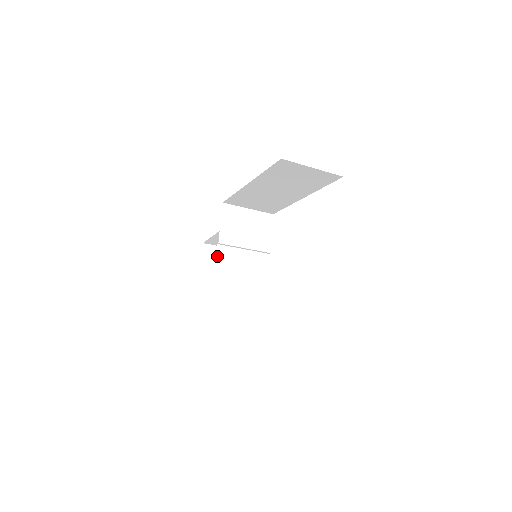
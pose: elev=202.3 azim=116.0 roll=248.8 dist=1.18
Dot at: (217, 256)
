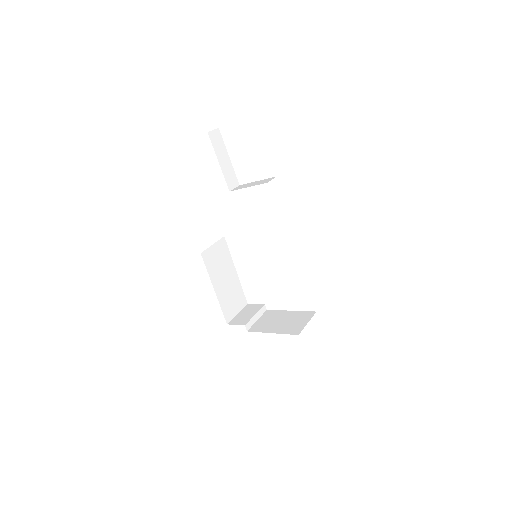
Dot at: occluded
